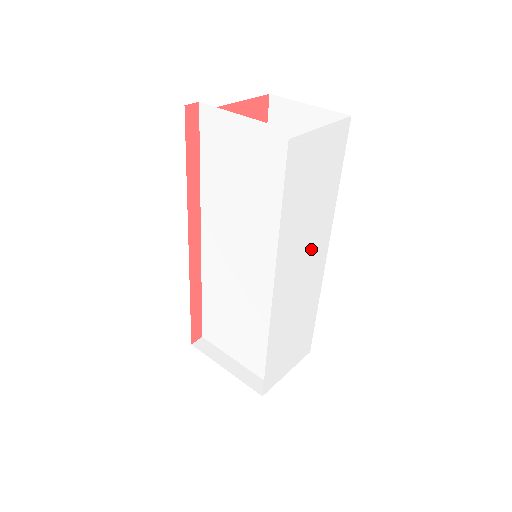
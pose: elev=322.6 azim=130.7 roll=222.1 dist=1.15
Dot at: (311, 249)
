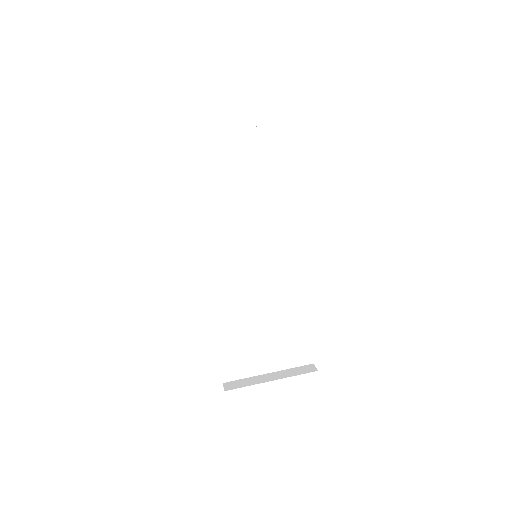
Dot at: occluded
